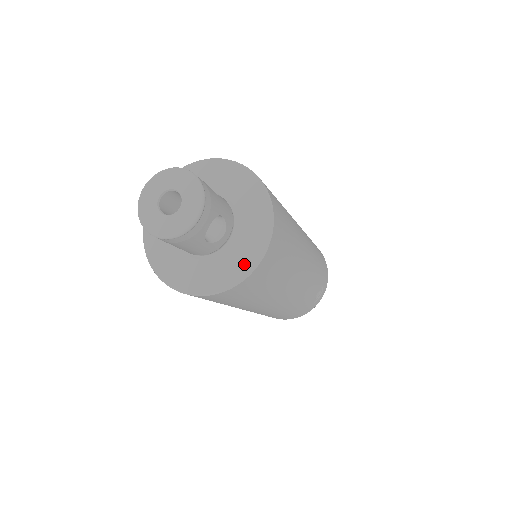
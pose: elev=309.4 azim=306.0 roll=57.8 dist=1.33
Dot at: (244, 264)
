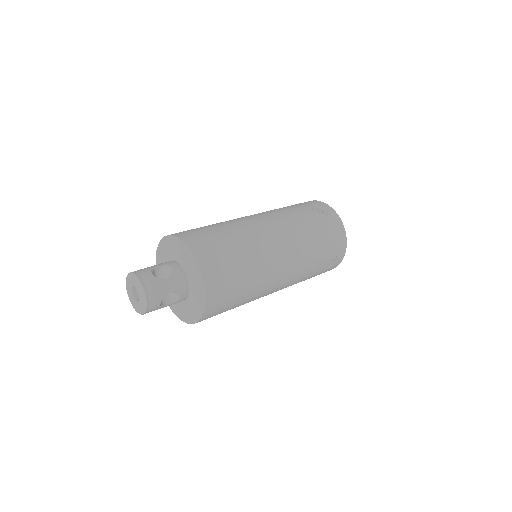
Dot at: (196, 313)
